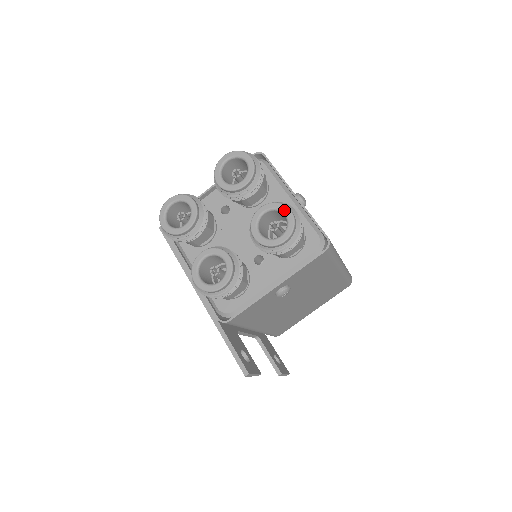
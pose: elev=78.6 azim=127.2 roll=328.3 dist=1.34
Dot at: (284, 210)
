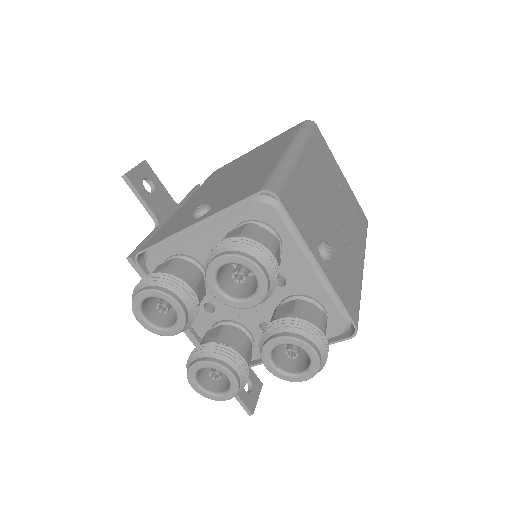
Dot at: (307, 351)
